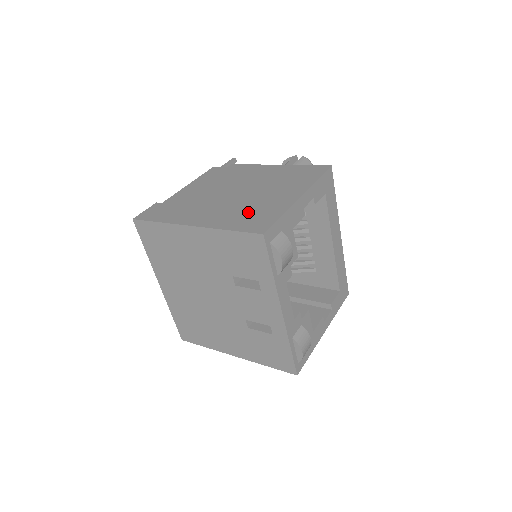
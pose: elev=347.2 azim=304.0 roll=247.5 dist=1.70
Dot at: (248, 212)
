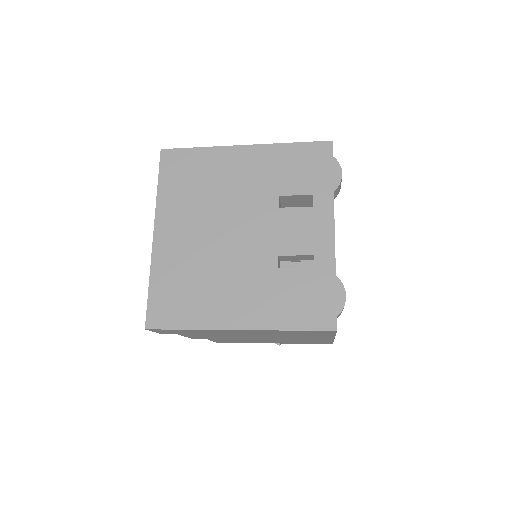
Dot at: occluded
